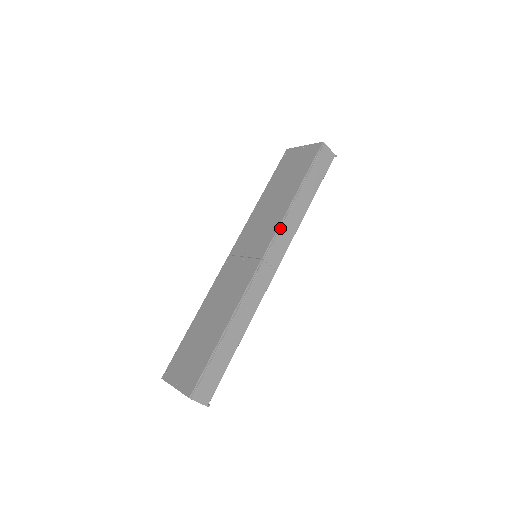
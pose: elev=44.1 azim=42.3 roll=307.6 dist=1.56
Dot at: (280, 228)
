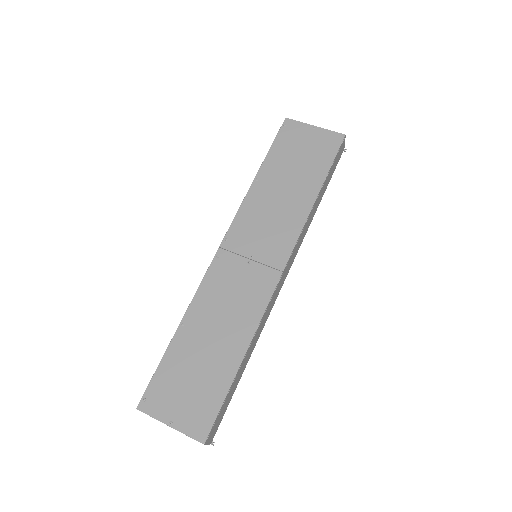
Dot at: (300, 234)
